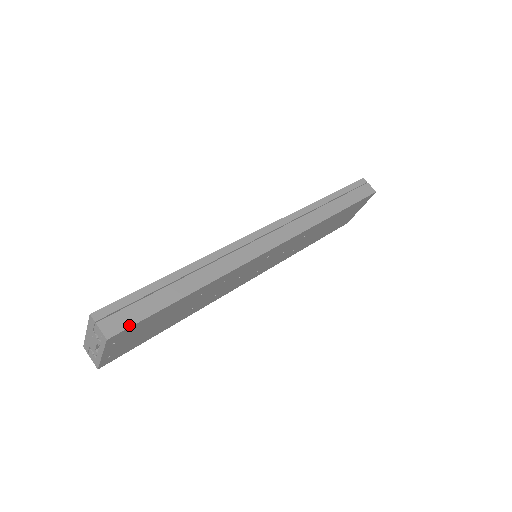
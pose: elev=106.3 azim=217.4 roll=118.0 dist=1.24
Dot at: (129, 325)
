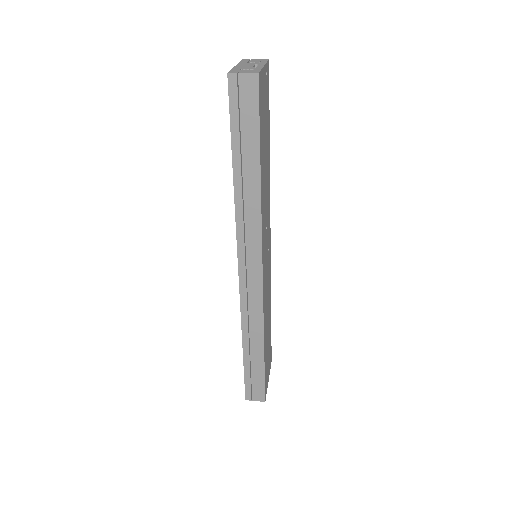
Dot at: occluded
